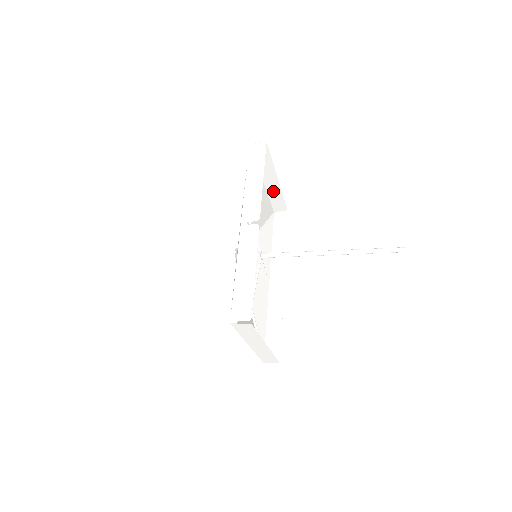
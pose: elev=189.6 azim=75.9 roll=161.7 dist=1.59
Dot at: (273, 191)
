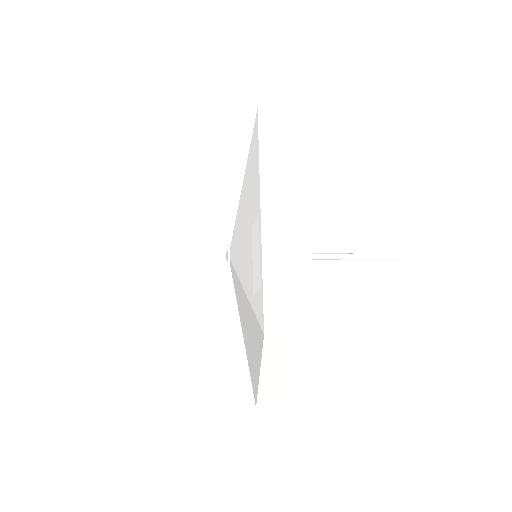
Dot at: occluded
